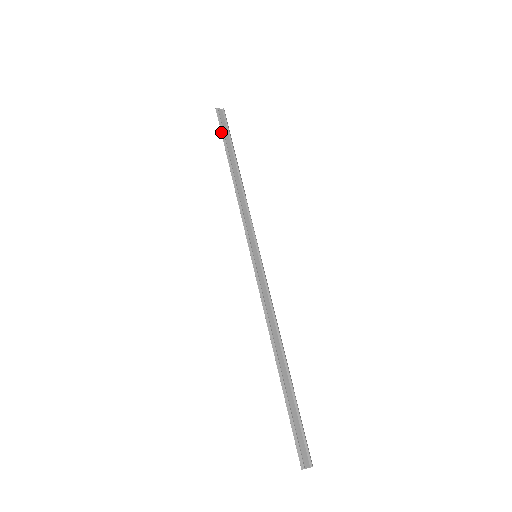
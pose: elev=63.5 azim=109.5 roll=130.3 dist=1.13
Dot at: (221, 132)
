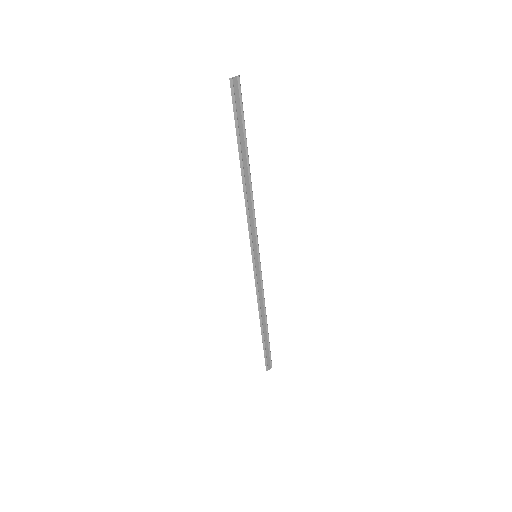
Dot at: (234, 119)
